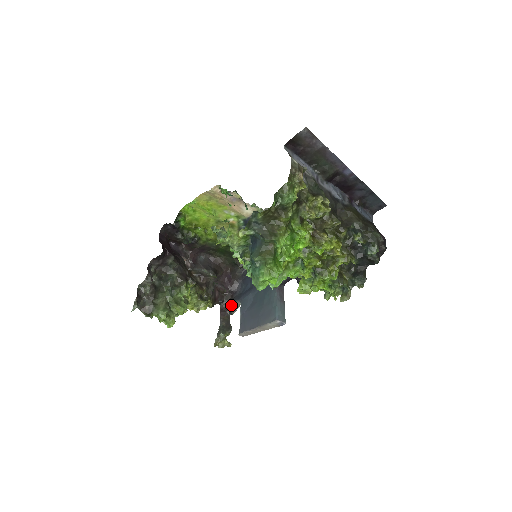
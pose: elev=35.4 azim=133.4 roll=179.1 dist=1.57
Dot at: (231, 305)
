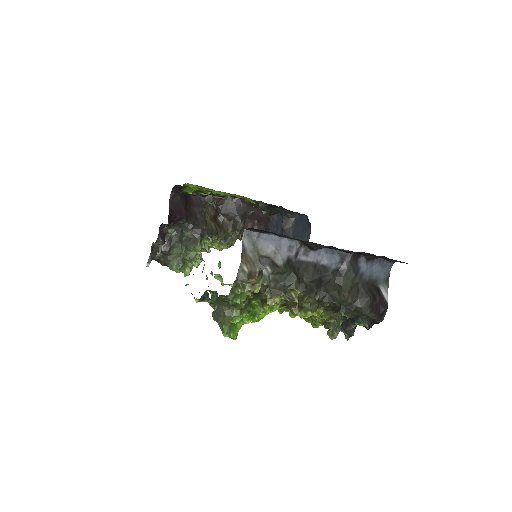
Dot at: occluded
